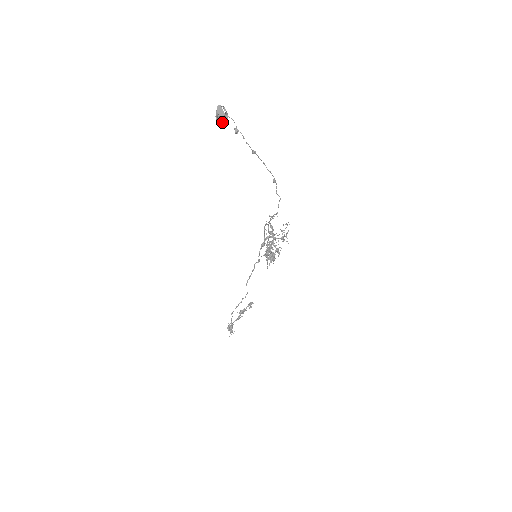
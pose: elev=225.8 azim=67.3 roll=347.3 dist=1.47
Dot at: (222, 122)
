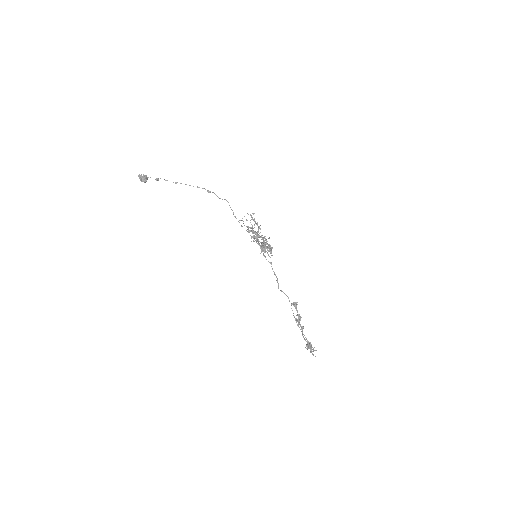
Dot at: (143, 180)
